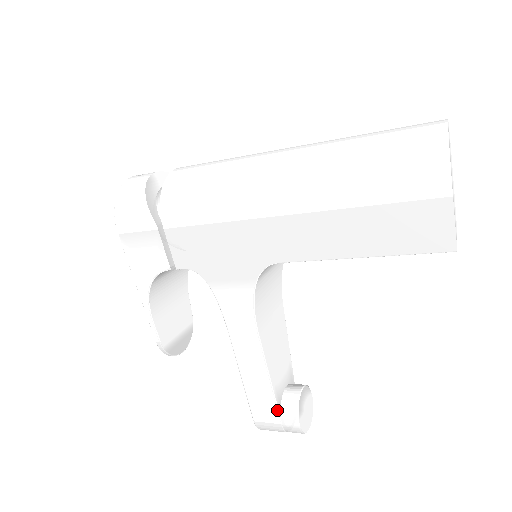
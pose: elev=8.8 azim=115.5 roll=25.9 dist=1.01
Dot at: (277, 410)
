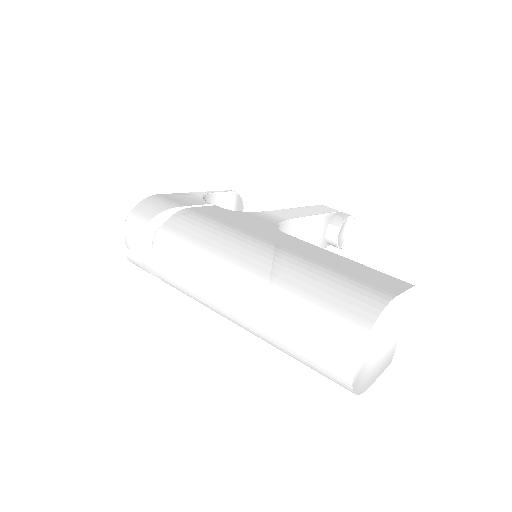
Dot at: (325, 247)
